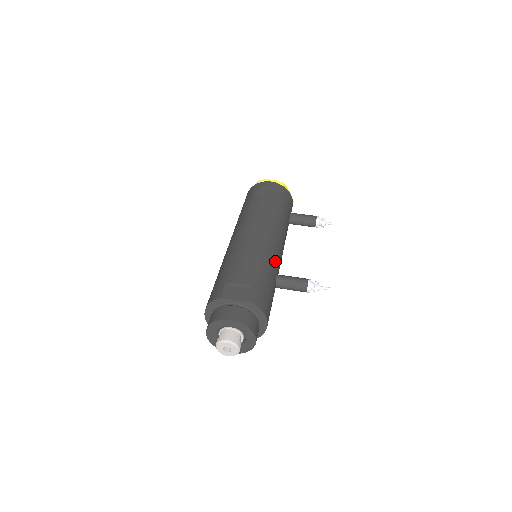
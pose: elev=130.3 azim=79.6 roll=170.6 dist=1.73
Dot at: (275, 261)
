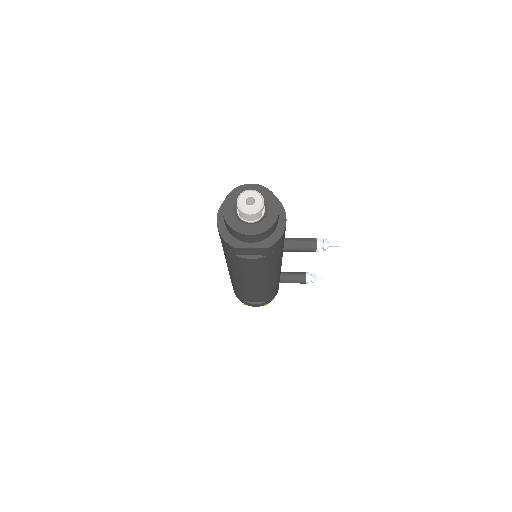
Dot at: occluded
